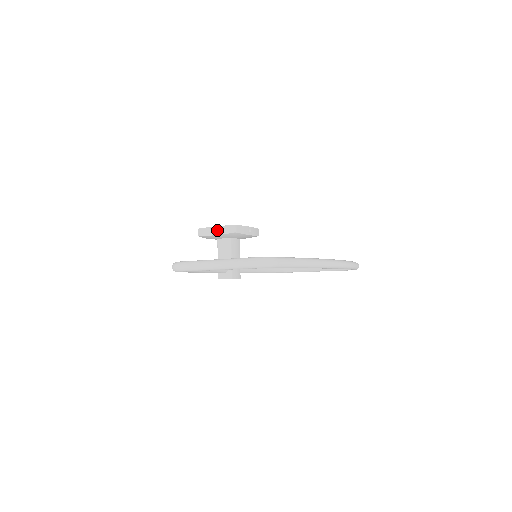
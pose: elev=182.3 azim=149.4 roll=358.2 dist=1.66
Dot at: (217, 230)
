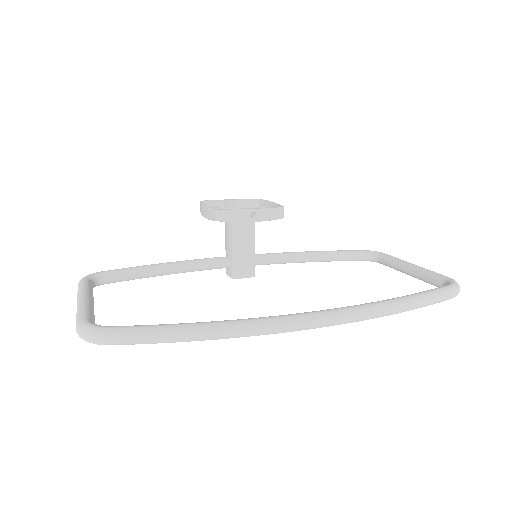
Dot at: (205, 211)
